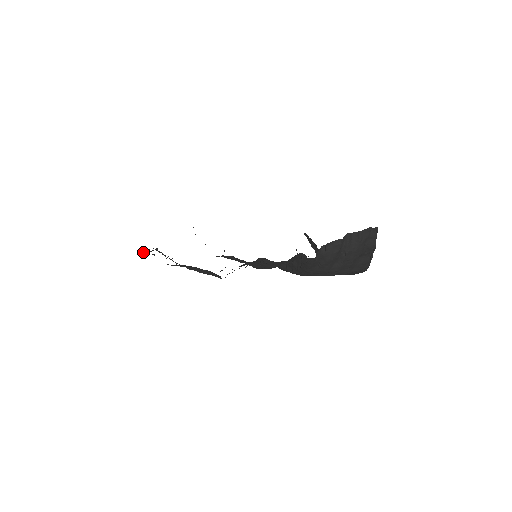
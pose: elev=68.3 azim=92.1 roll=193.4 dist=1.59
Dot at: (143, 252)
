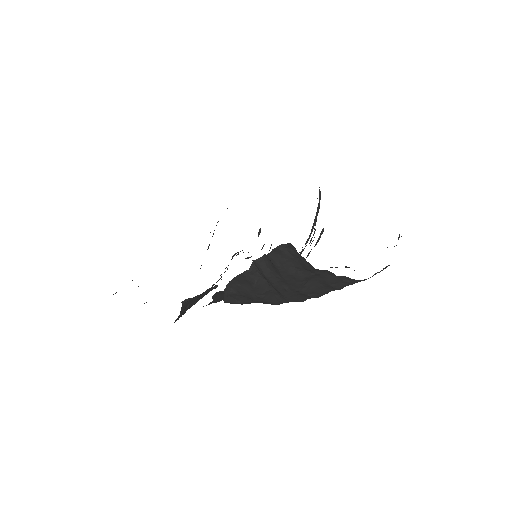
Dot at: occluded
